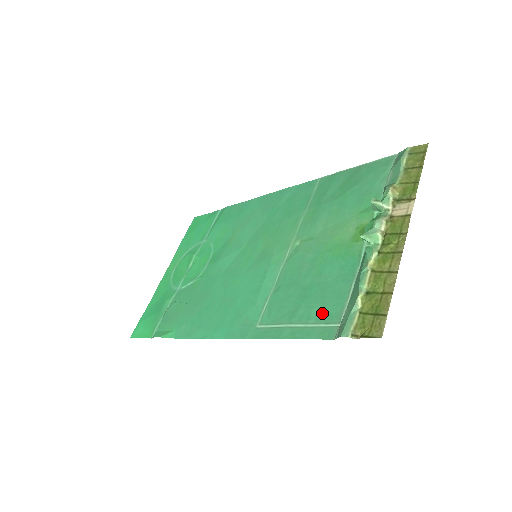
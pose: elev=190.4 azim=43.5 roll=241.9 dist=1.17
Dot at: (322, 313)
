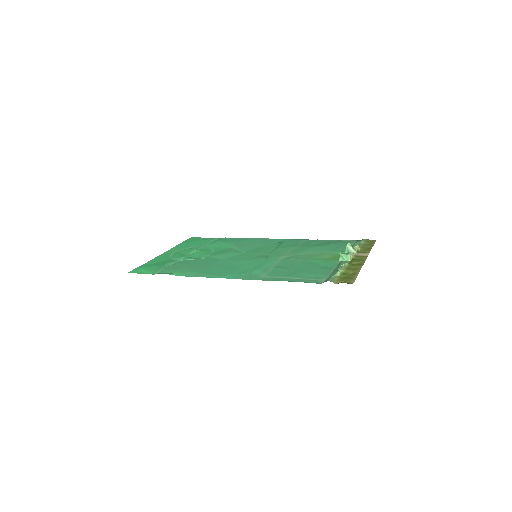
Dot at: (312, 276)
